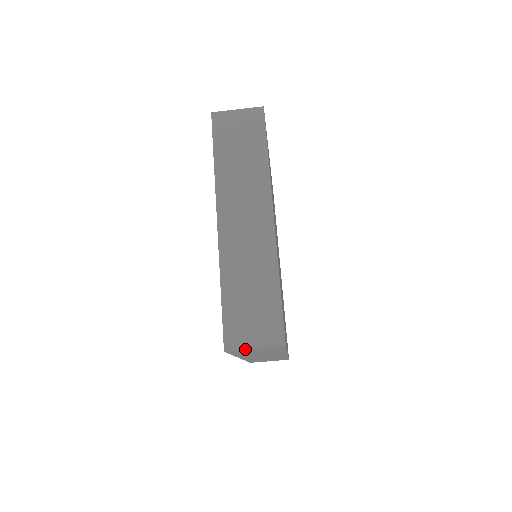
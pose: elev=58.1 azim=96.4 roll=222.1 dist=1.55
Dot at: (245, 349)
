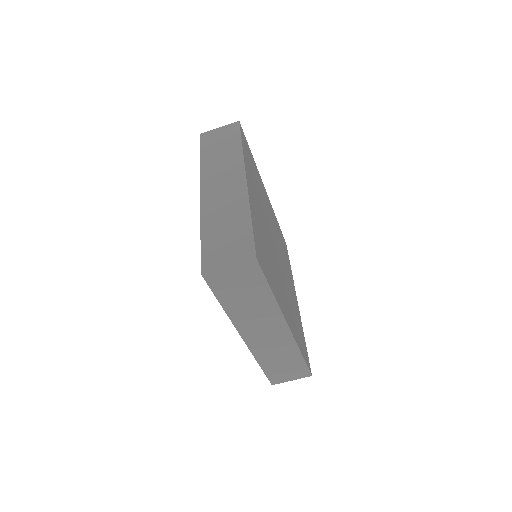
Dot at: (220, 268)
